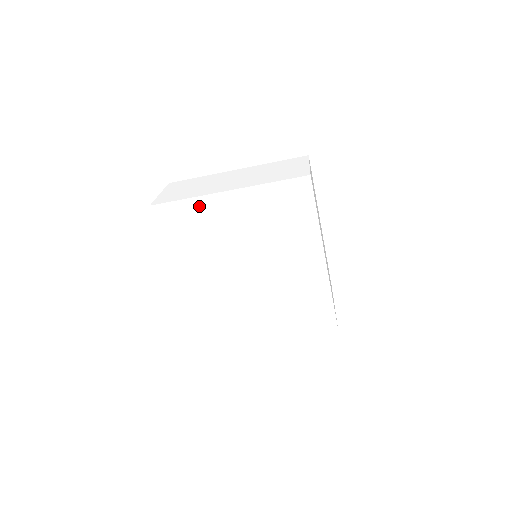
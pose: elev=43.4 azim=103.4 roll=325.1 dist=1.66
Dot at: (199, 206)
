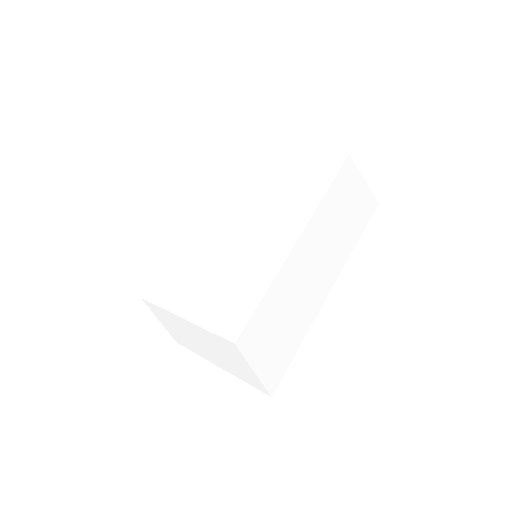
Dot at: occluded
